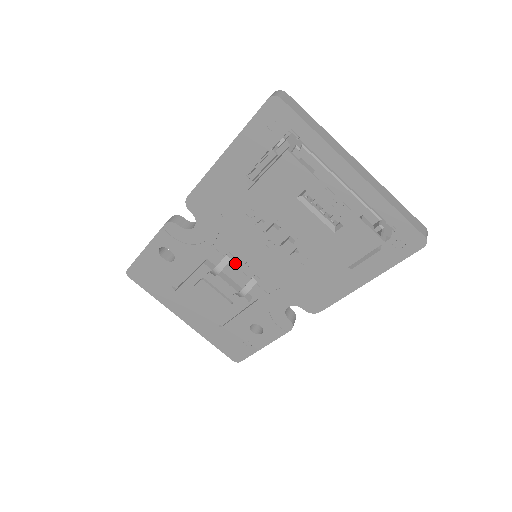
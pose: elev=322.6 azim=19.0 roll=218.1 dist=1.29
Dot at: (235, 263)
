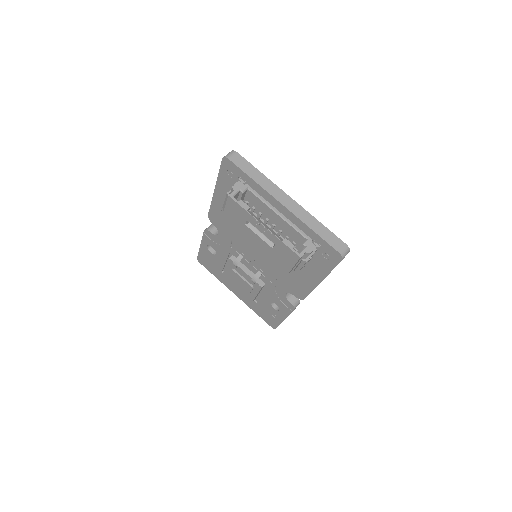
Dot at: (247, 260)
